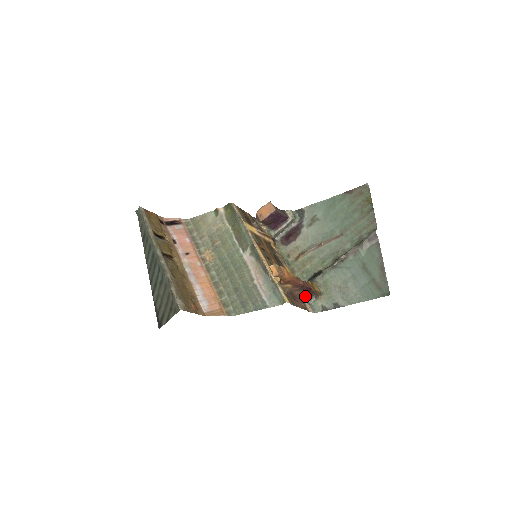
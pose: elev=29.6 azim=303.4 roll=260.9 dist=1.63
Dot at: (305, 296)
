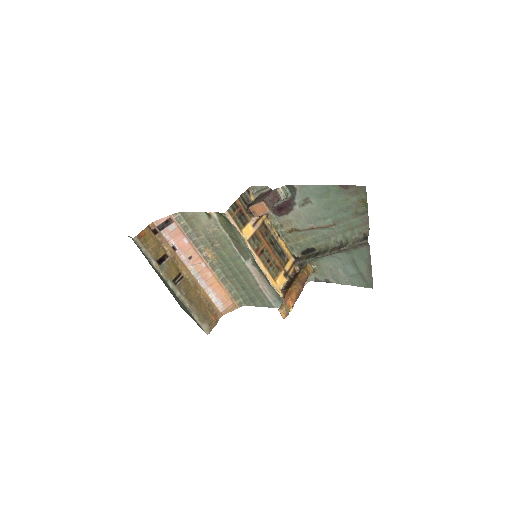
Dot at: occluded
